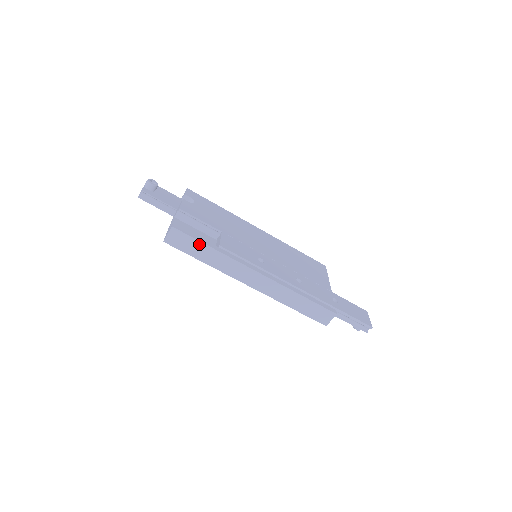
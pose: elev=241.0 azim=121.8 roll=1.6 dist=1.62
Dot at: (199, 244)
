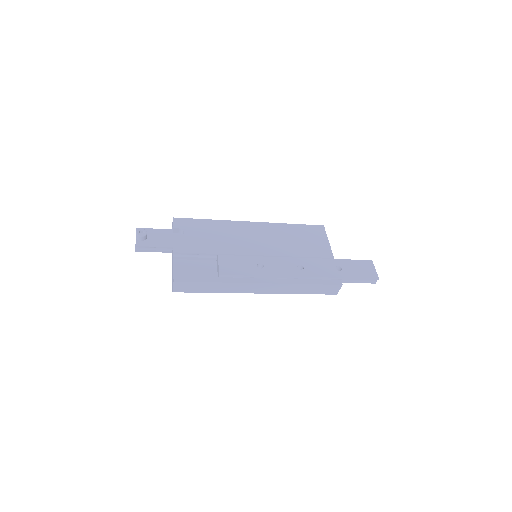
Dot at: (202, 284)
